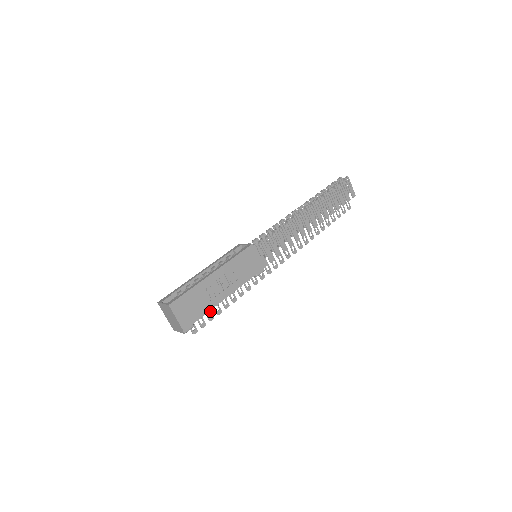
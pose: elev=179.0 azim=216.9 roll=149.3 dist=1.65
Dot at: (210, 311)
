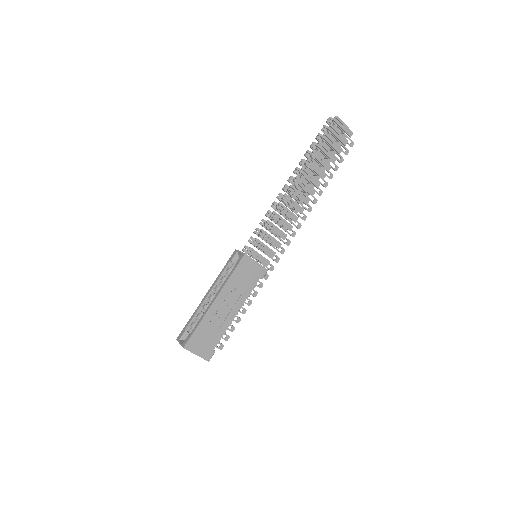
Dot at: (225, 332)
